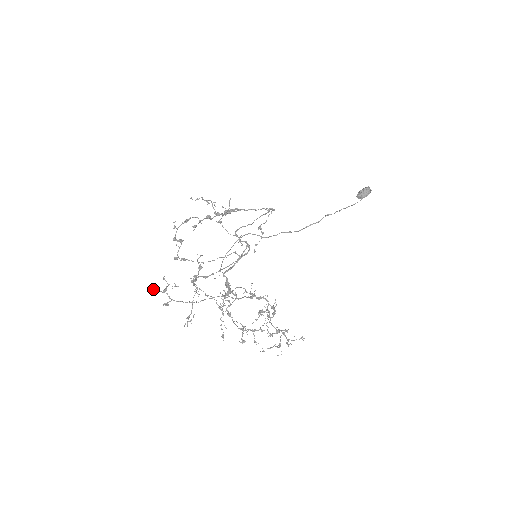
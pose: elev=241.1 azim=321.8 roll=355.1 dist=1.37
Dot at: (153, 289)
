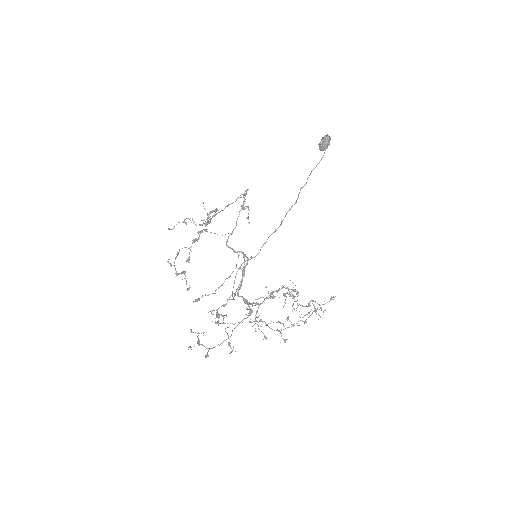
Dot at: occluded
